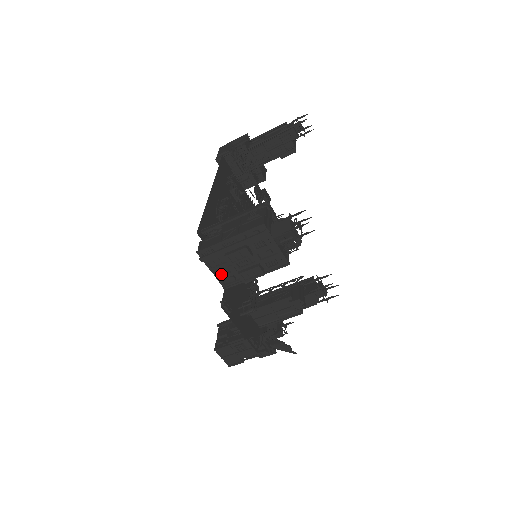
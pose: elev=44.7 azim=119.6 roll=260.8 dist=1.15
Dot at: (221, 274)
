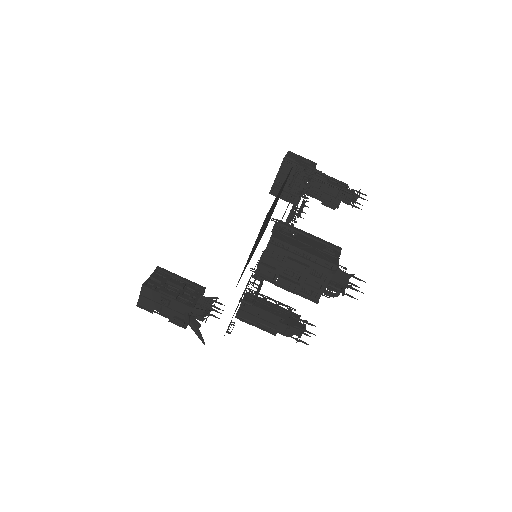
Dot at: (265, 264)
